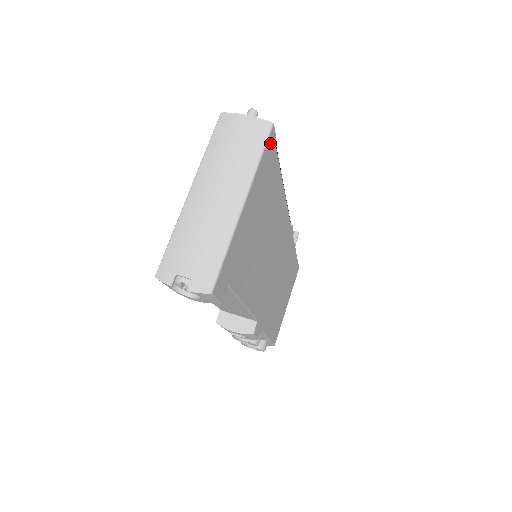
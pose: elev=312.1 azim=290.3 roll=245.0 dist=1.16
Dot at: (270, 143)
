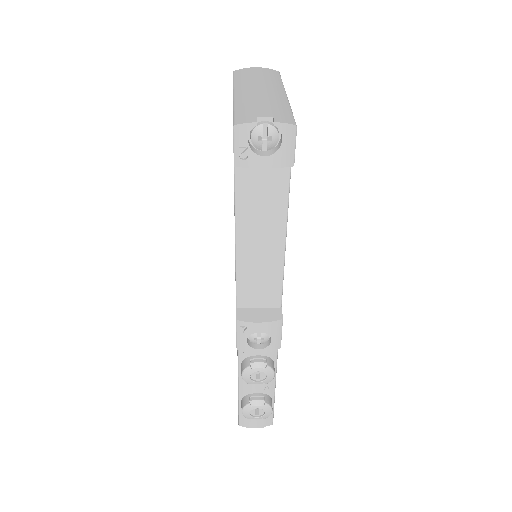
Dot at: occluded
